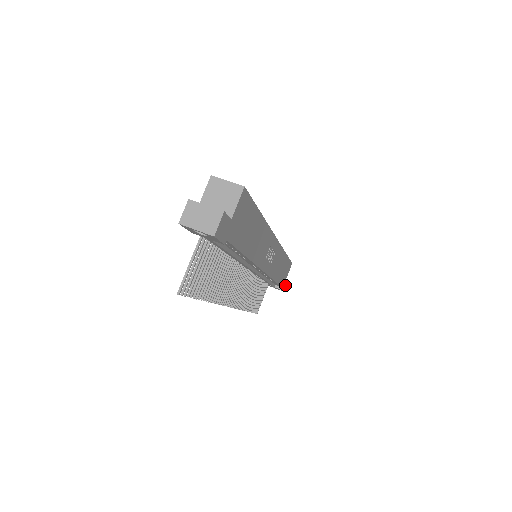
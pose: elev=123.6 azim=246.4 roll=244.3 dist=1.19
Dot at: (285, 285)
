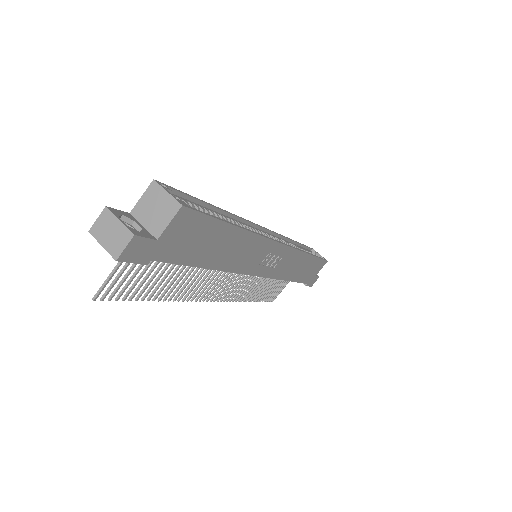
Dot at: (315, 281)
